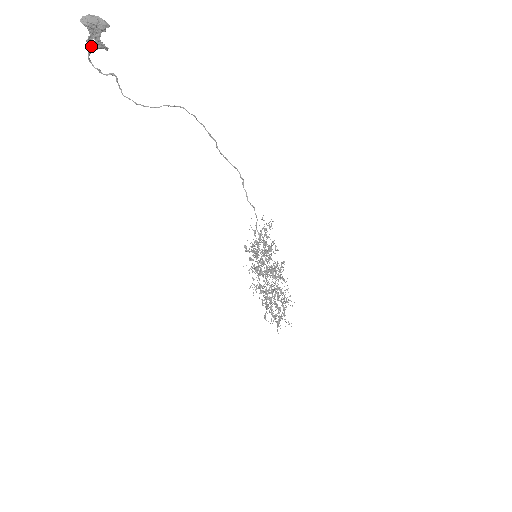
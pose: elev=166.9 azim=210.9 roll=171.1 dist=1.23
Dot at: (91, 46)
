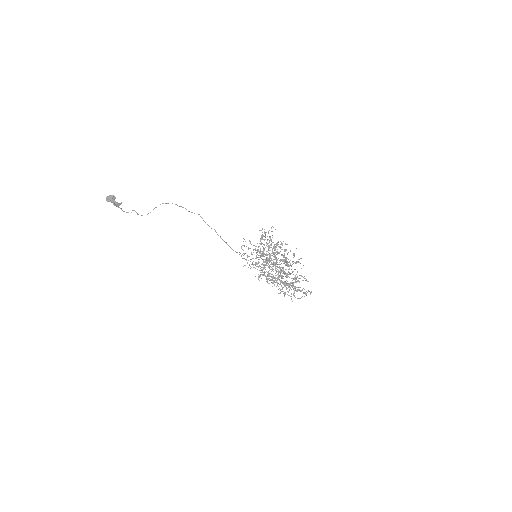
Dot at: (118, 206)
